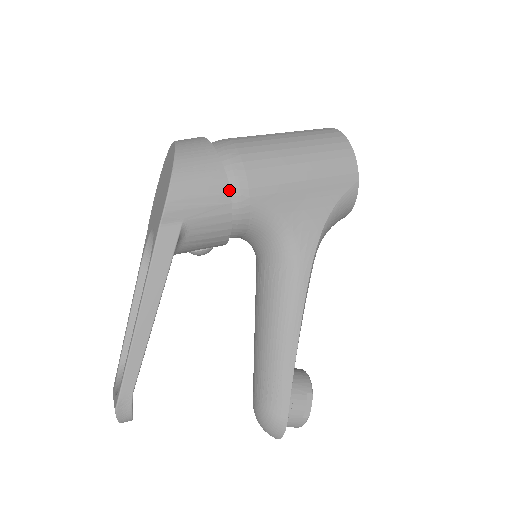
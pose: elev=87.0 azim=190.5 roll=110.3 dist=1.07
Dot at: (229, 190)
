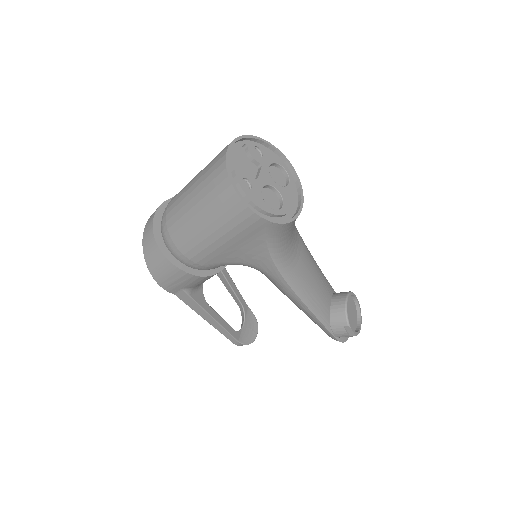
Dot at: (185, 272)
